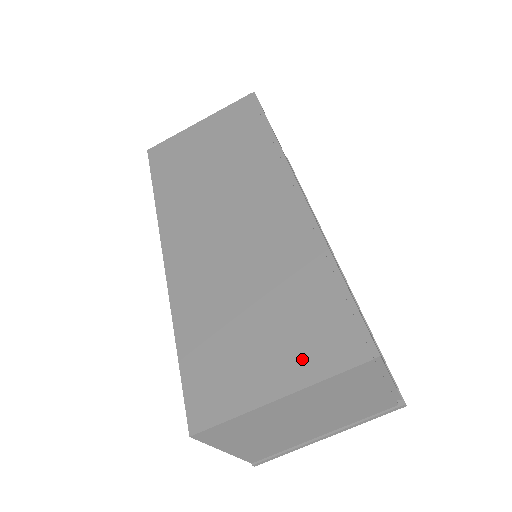
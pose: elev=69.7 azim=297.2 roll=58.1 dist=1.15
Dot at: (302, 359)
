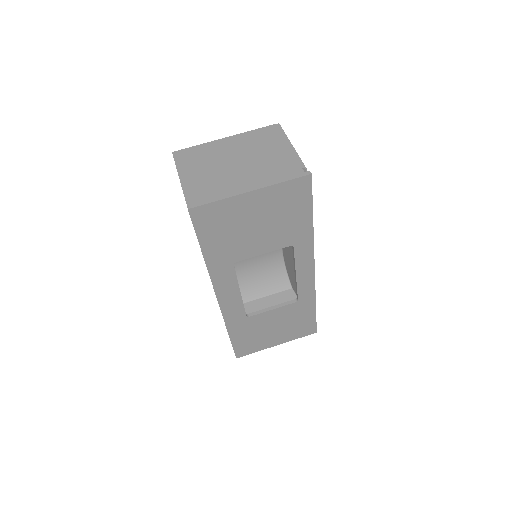
Dot at: occluded
